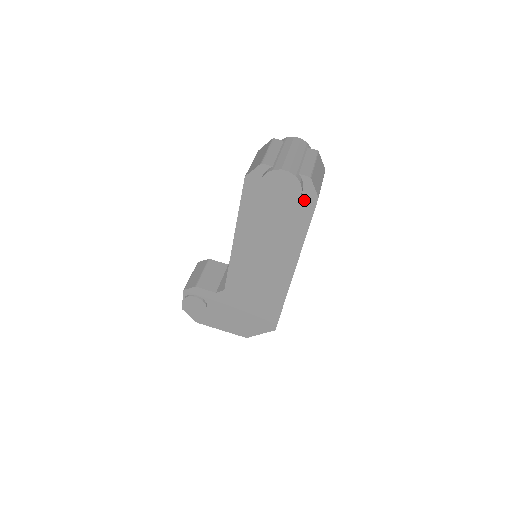
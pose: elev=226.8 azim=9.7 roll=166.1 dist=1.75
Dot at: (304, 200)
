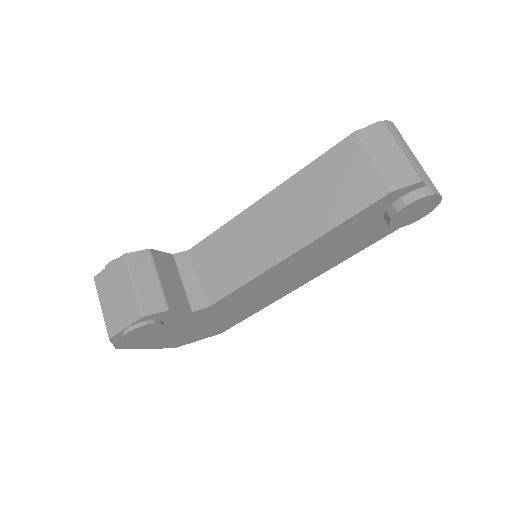
Dot at: occluded
